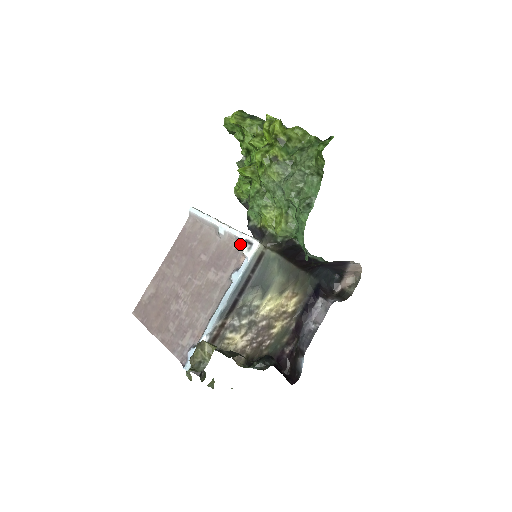
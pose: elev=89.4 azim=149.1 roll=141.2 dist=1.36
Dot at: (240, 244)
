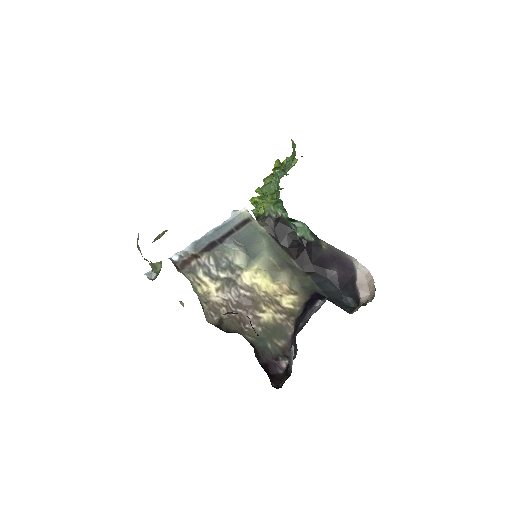
Dot at: occluded
